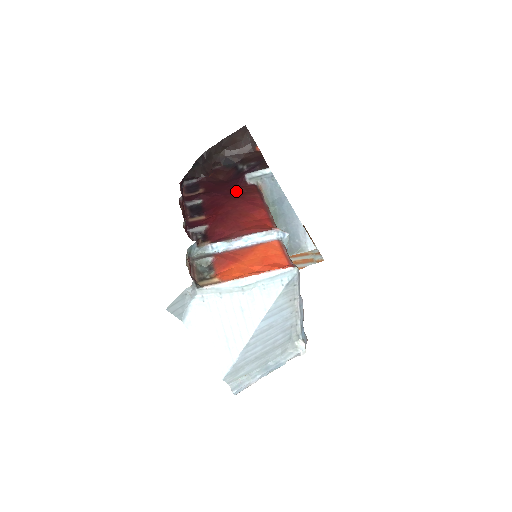
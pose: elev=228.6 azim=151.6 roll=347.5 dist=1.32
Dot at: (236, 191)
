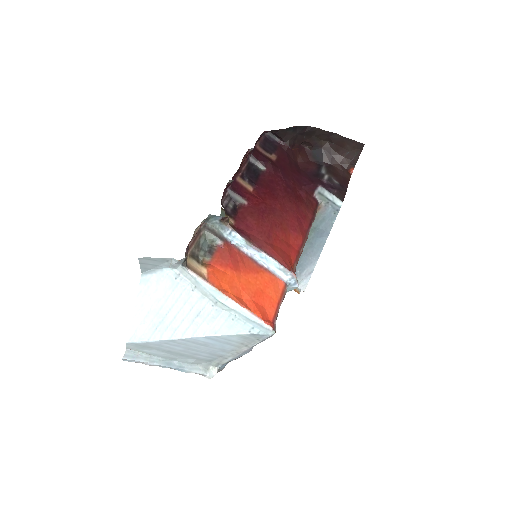
Dot at: (299, 192)
